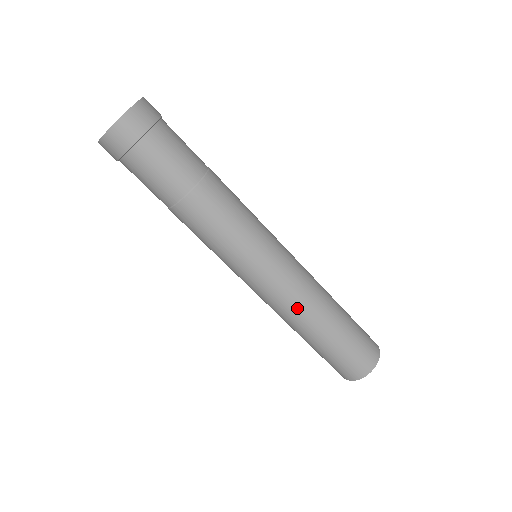
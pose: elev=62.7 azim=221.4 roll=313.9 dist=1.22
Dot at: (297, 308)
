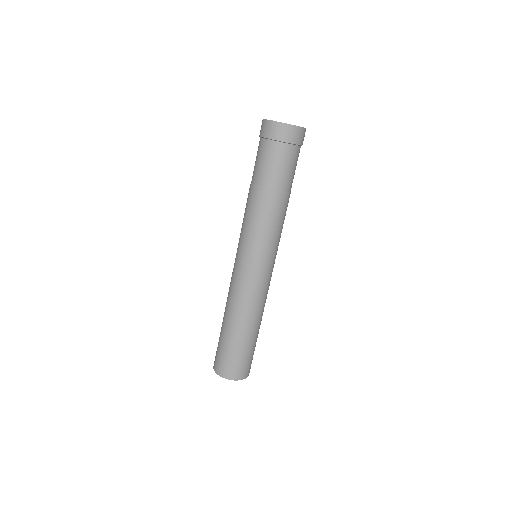
Dot at: (261, 304)
